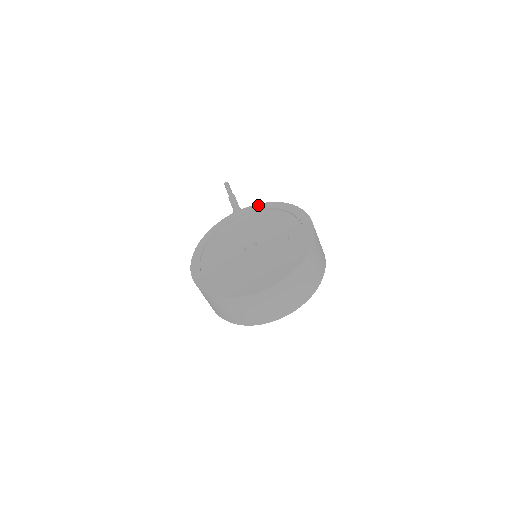
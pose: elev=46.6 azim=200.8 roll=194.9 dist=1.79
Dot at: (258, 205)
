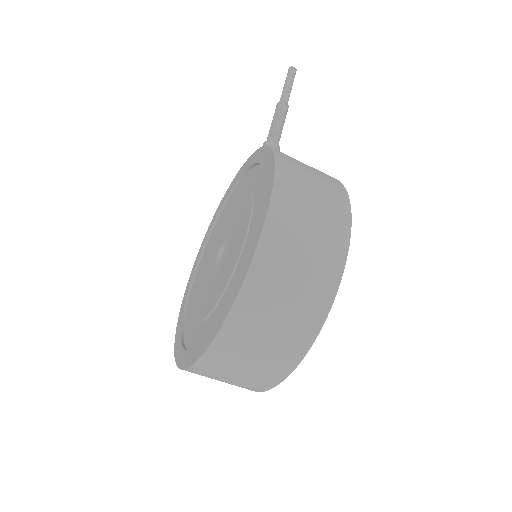
Dot at: (259, 151)
